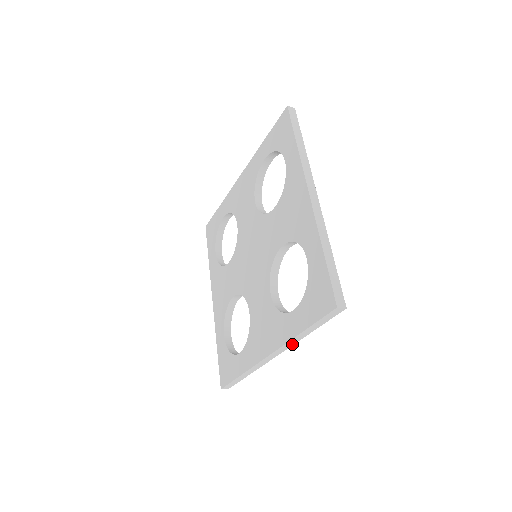
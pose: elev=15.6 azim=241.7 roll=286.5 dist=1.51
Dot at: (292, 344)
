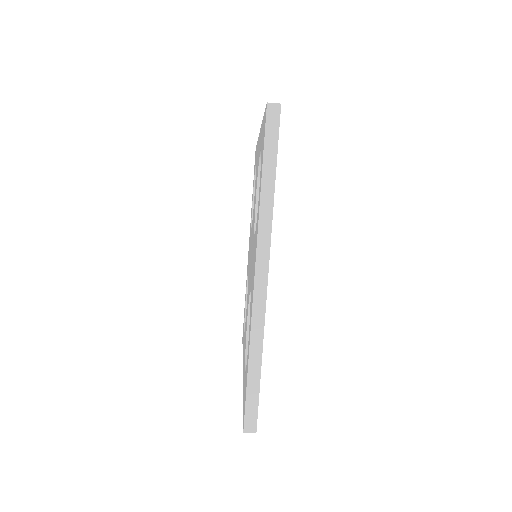
Dot at: (269, 226)
